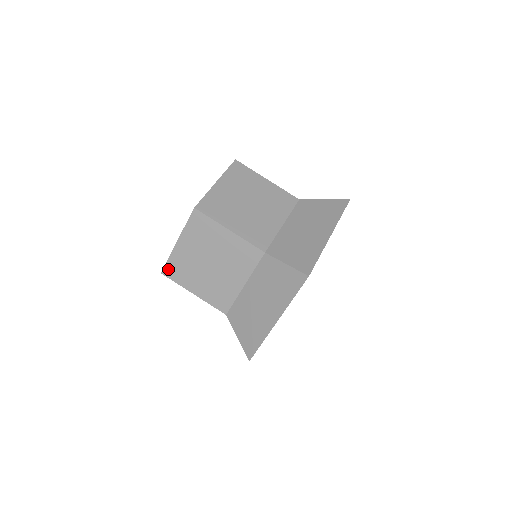
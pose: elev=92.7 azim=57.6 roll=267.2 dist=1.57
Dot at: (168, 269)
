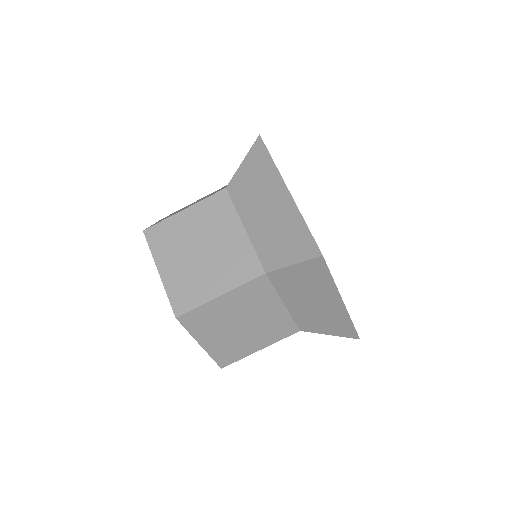
Dot at: (177, 305)
